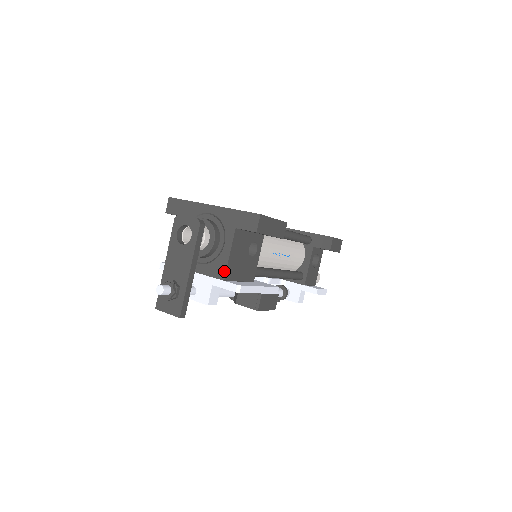
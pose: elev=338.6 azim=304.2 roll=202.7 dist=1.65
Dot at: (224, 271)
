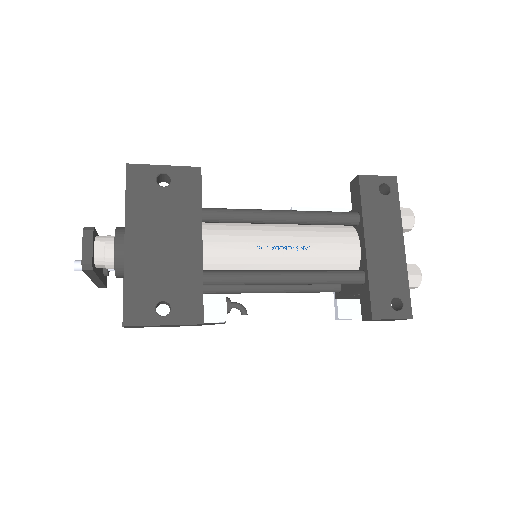
Dot at: occluded
